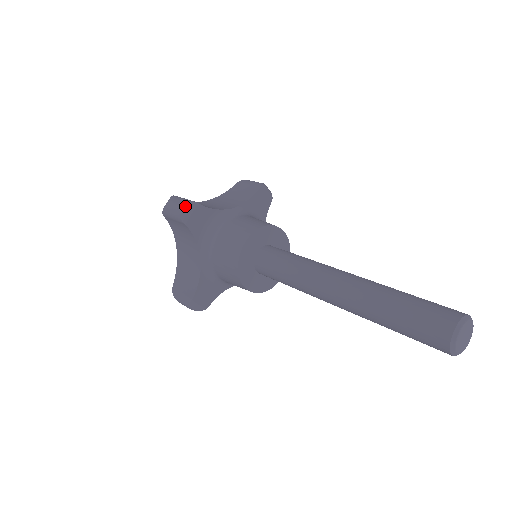
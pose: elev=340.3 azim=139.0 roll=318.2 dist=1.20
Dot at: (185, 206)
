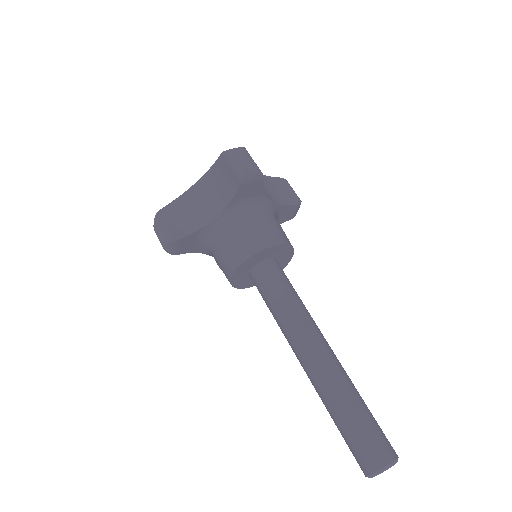
Dot at: (166, 245)
